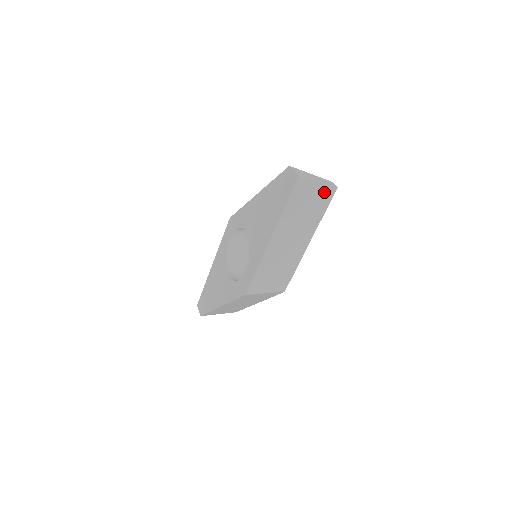
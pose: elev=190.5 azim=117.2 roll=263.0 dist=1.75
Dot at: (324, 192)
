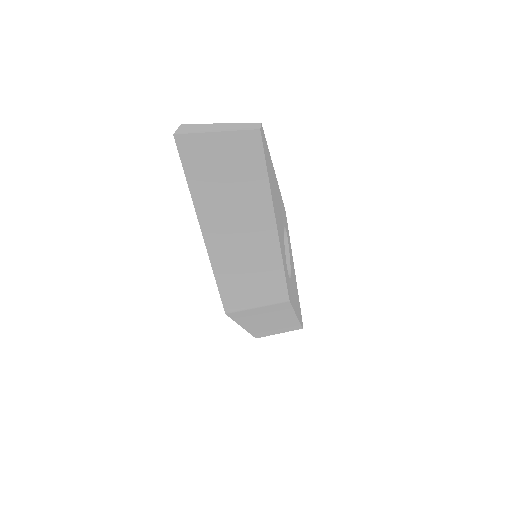
Dot at: (240, 144)
